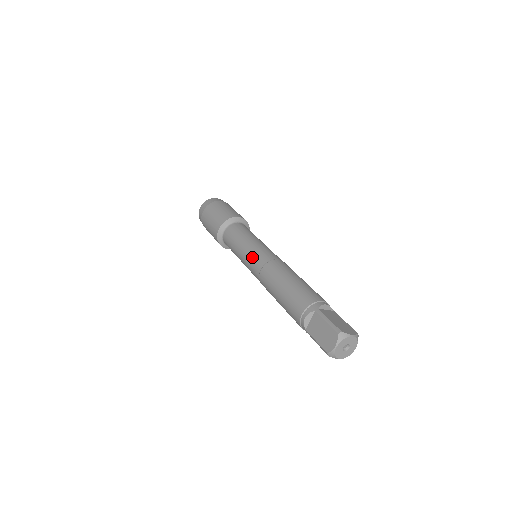
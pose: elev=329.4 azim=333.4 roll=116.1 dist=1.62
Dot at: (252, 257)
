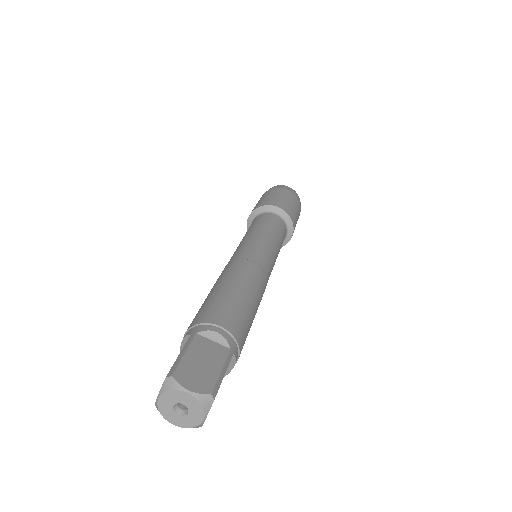
Dot at: (234, 252)
